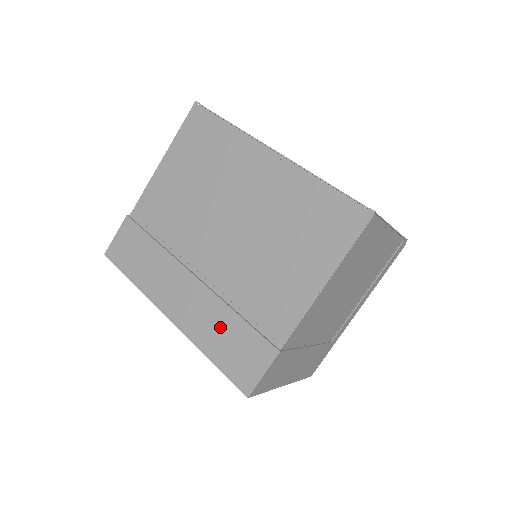
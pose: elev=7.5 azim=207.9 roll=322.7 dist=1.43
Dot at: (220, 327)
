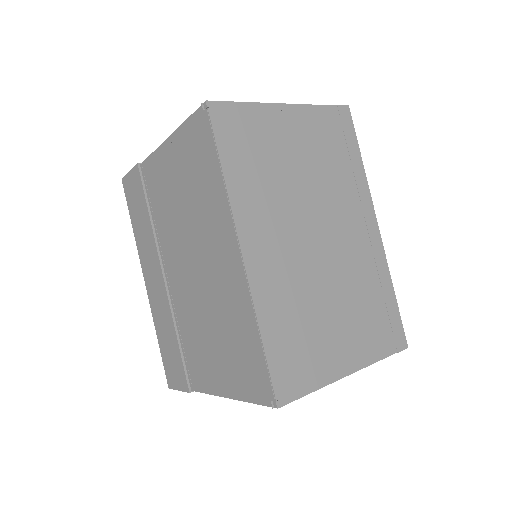
Dot at: (167, 332)
